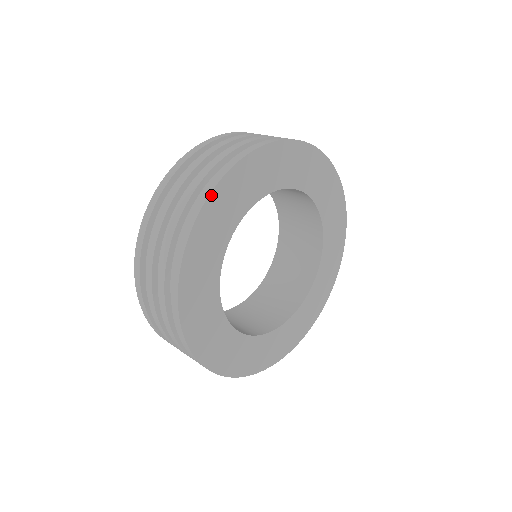
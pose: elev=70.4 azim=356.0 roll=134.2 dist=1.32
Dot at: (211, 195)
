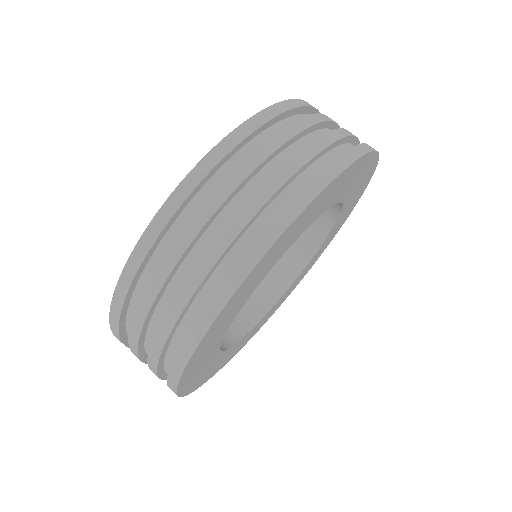
Dot at: (353, 164)
